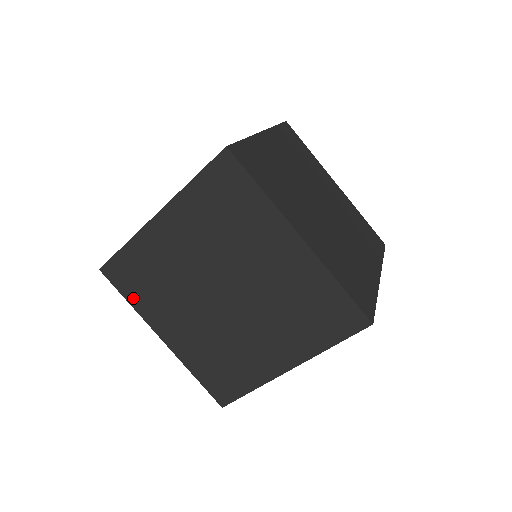
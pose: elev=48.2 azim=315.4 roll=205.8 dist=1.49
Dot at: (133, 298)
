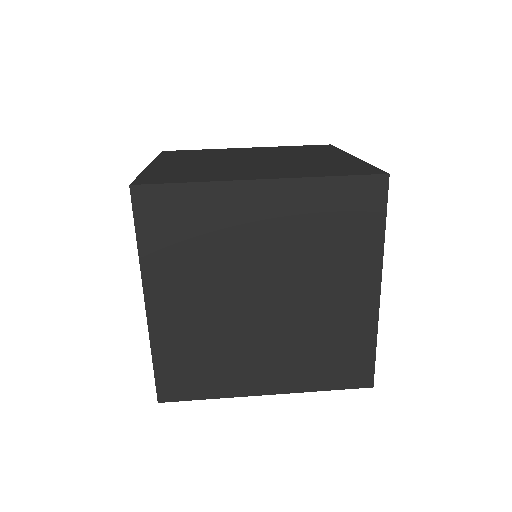
Dot at: occluded
